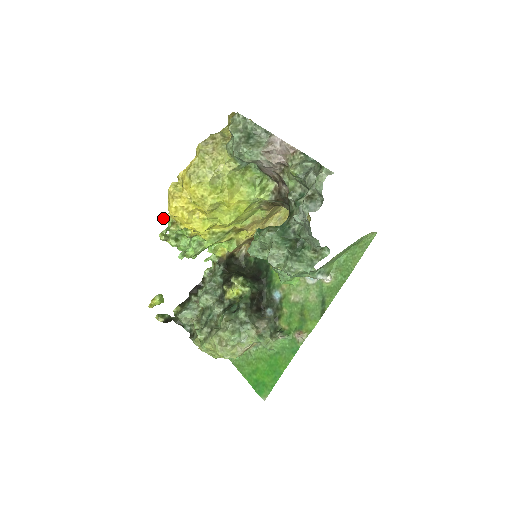
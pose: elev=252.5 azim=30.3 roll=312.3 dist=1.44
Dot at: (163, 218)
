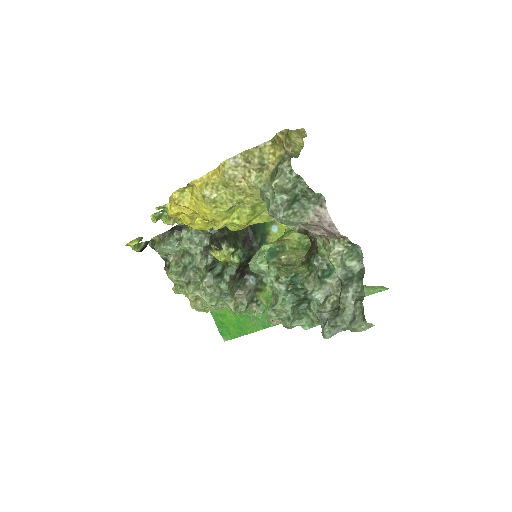
Dot at: (159, 208)
